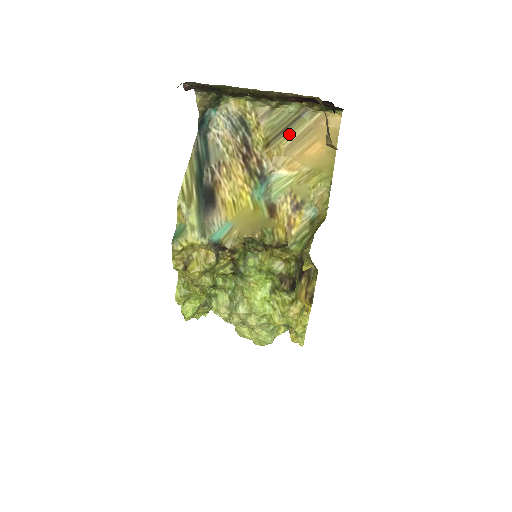
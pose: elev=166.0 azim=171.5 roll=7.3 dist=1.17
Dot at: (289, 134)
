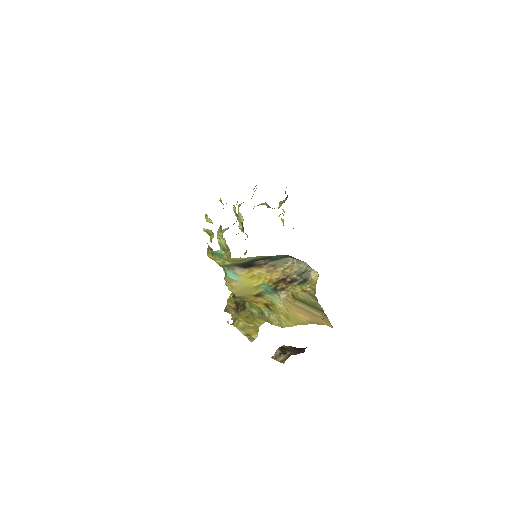
Dot at: (306, 306)
